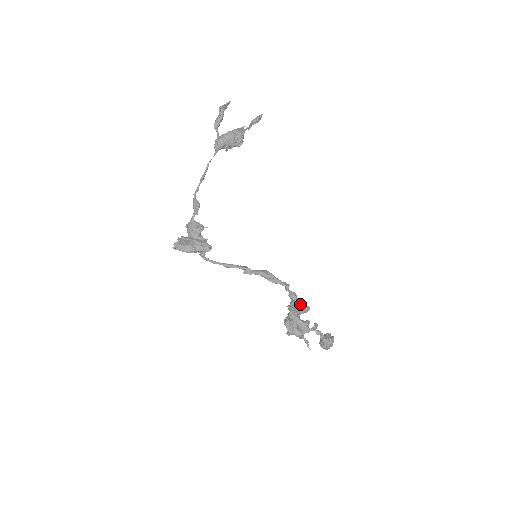
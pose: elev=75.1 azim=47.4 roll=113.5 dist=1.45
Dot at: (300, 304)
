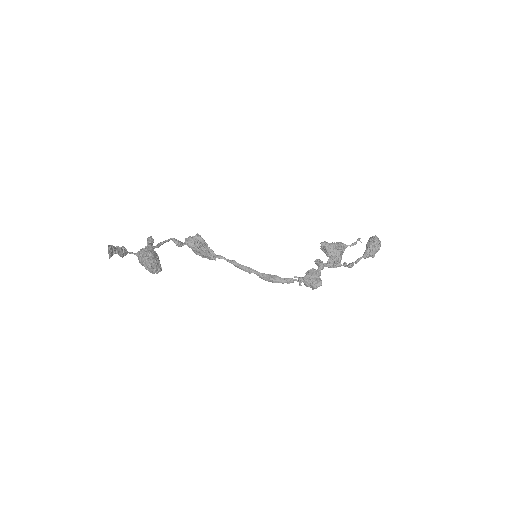
Dot at: (310, 287)
